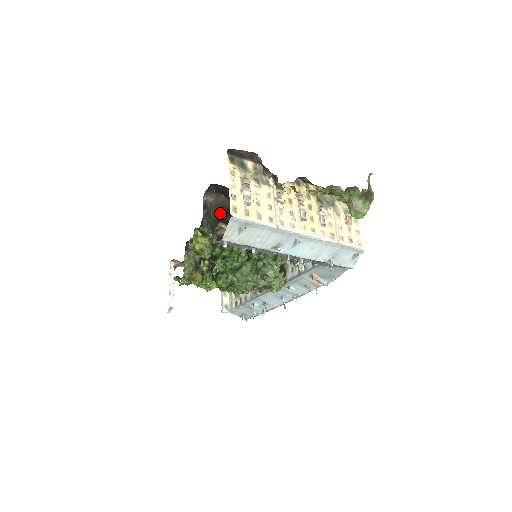
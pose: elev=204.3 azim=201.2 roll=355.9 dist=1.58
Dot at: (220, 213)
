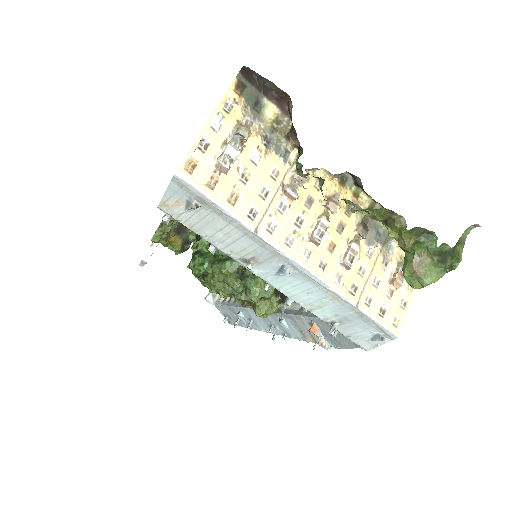
Dot at: occluded
